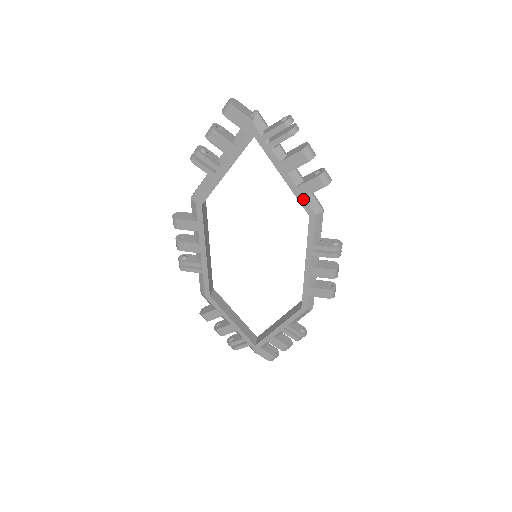
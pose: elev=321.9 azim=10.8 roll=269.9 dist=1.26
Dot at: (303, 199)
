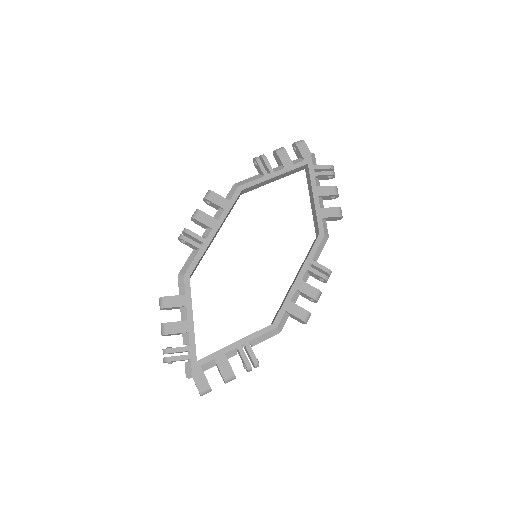
Dot at: (321, 219)
